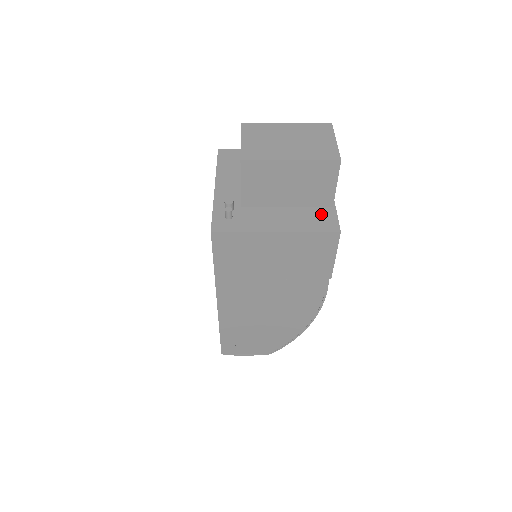
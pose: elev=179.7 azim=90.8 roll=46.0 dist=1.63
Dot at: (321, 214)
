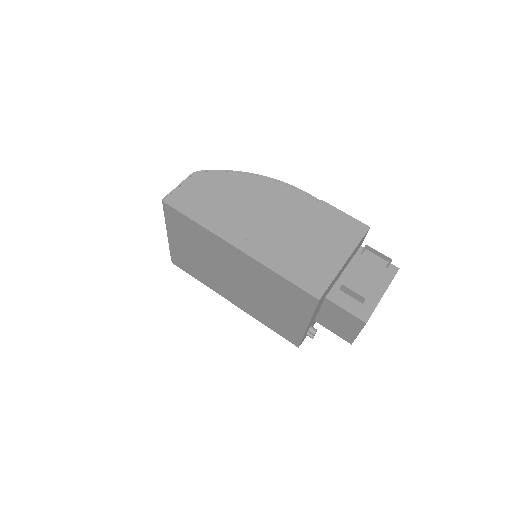
Dot at: occluded
